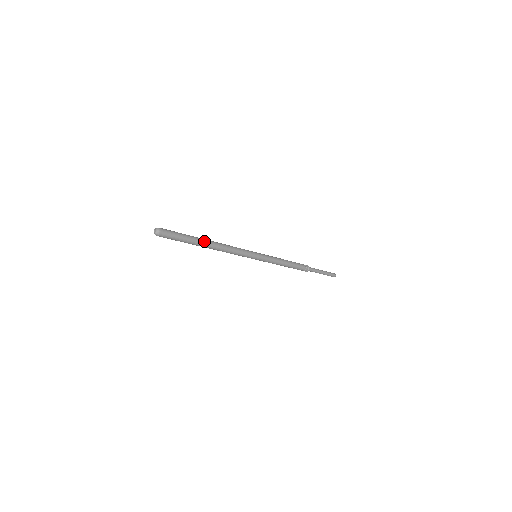
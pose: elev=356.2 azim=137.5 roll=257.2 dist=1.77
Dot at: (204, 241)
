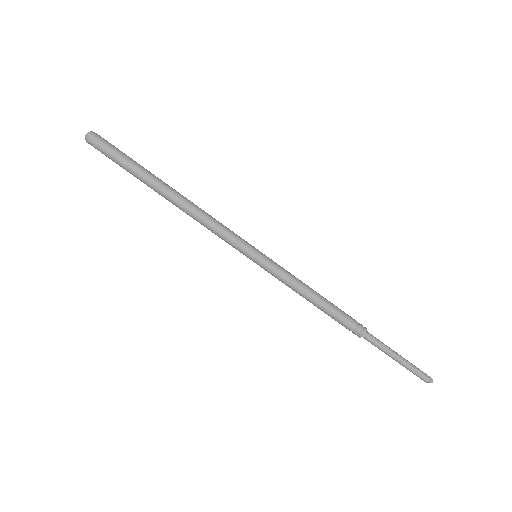
Dot at: (158, 186)
